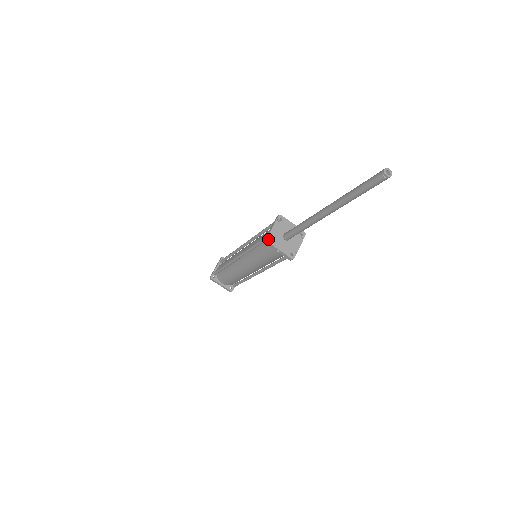
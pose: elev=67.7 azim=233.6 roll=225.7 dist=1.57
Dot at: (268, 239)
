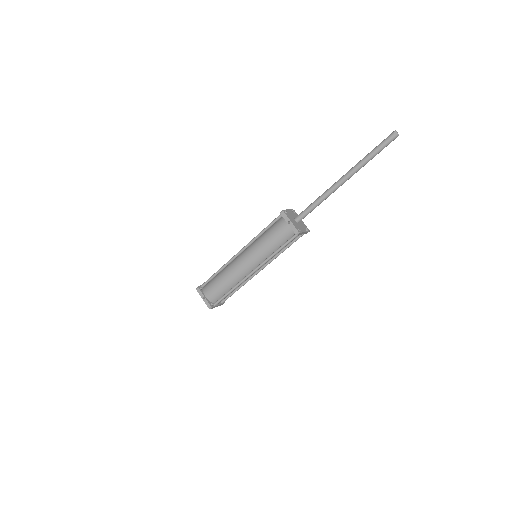
Dot at: (284, 211)
